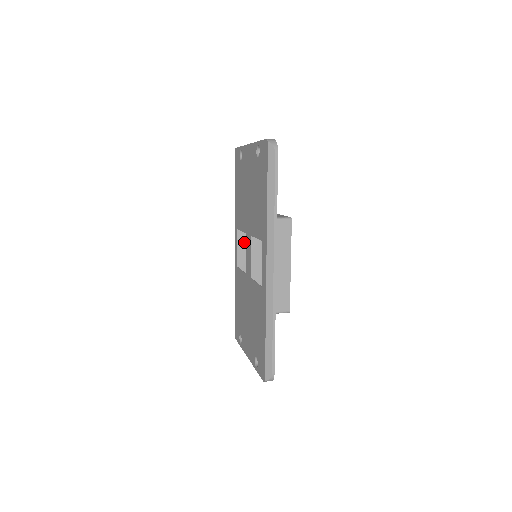
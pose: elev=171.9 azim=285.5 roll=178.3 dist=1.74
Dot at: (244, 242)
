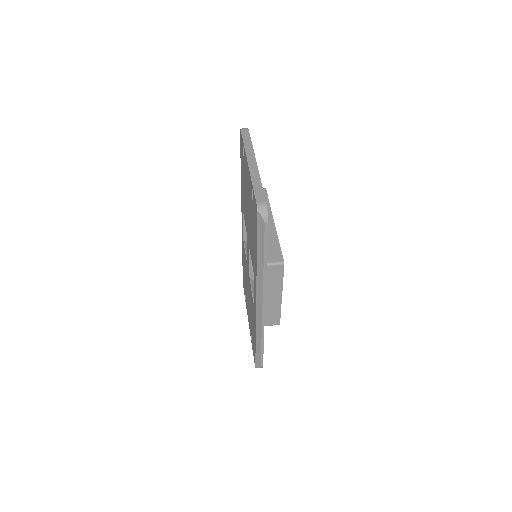
Dot at: occluded
